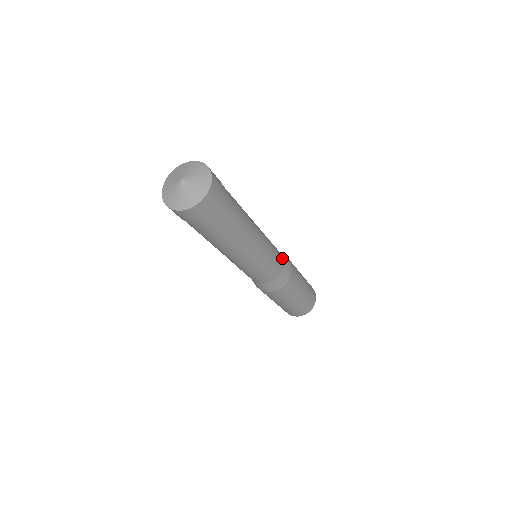
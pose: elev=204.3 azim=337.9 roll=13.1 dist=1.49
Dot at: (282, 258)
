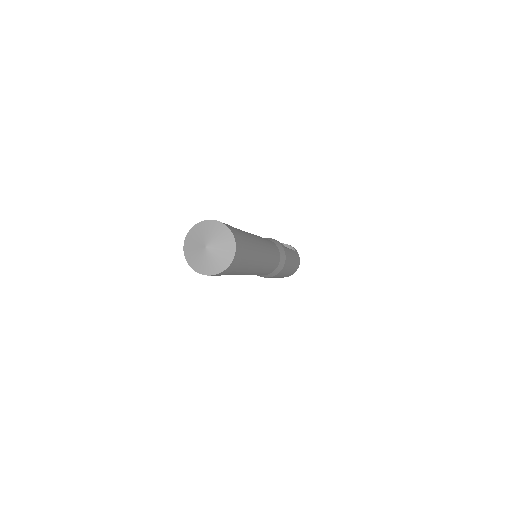
Dot at: (278, 264)
